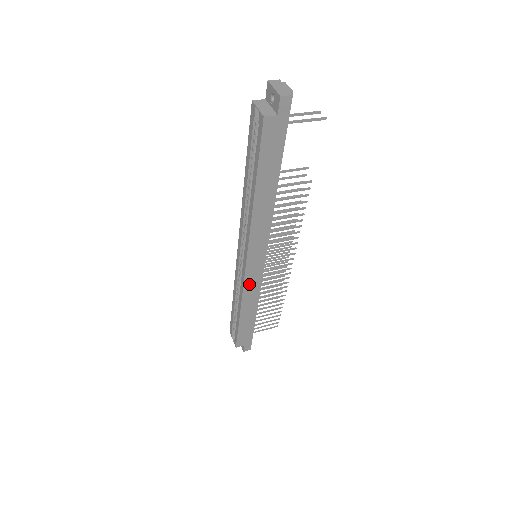
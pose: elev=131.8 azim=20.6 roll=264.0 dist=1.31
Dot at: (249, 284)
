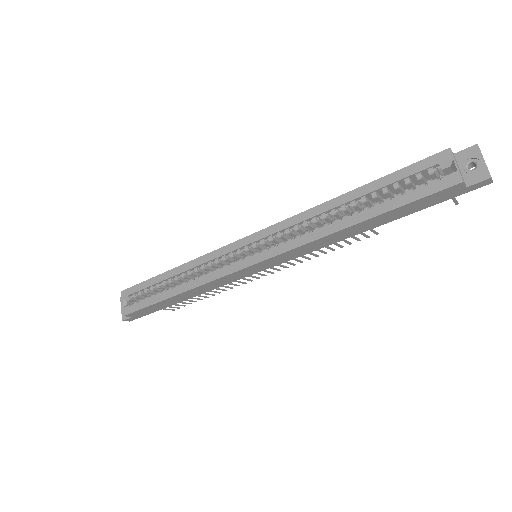
Dot at: (225, 278)
